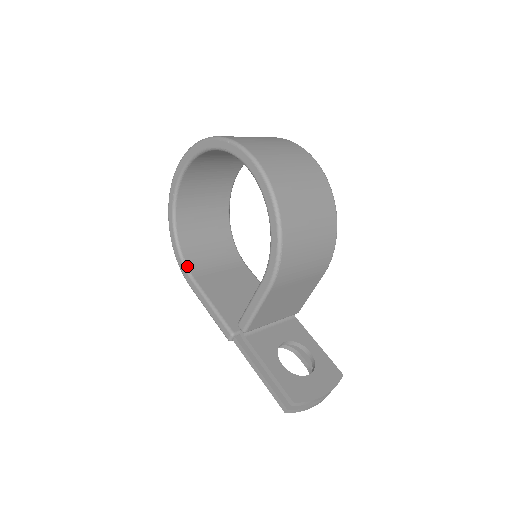
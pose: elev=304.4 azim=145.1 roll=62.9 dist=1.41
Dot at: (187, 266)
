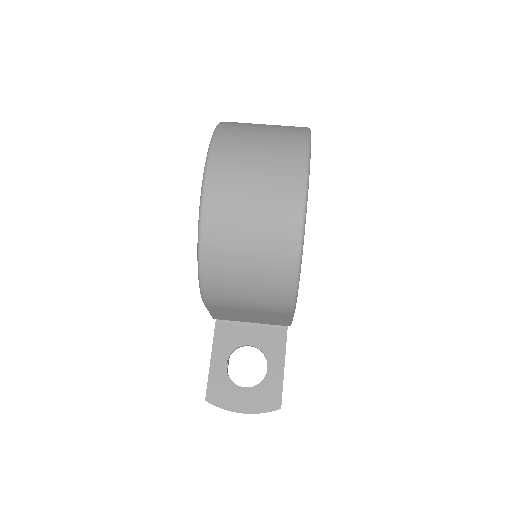
Dot at: occluded
